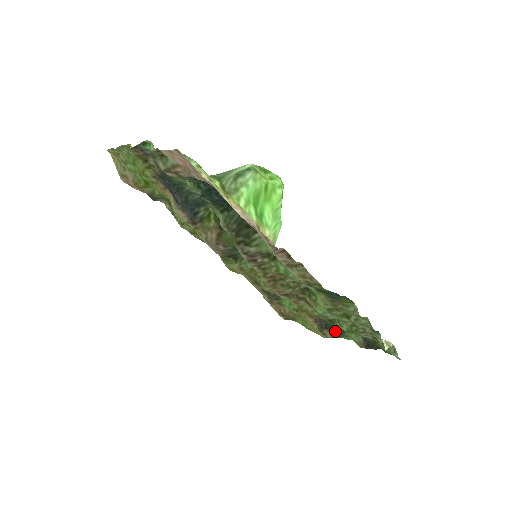
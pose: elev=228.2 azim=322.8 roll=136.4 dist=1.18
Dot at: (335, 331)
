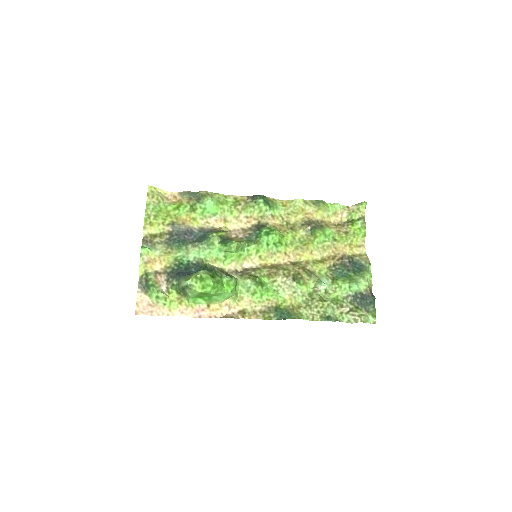
Dot at: (357, 267)
